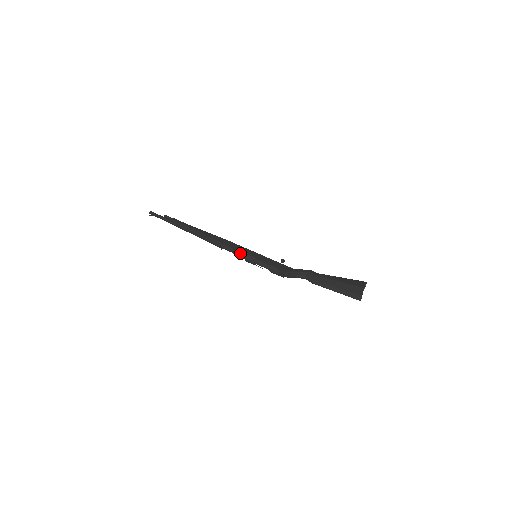
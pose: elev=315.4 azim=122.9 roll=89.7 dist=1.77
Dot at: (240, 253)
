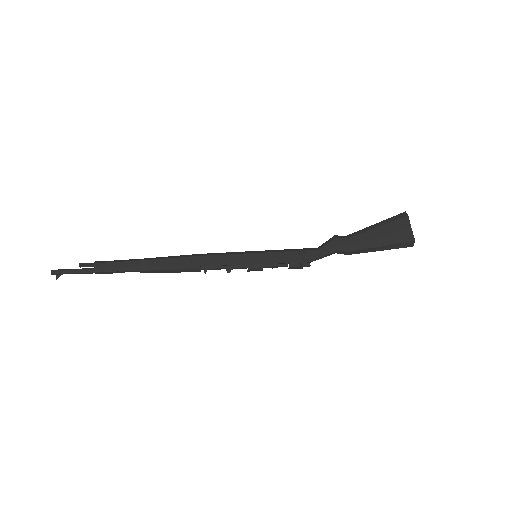
Dot at: (235, 267)
